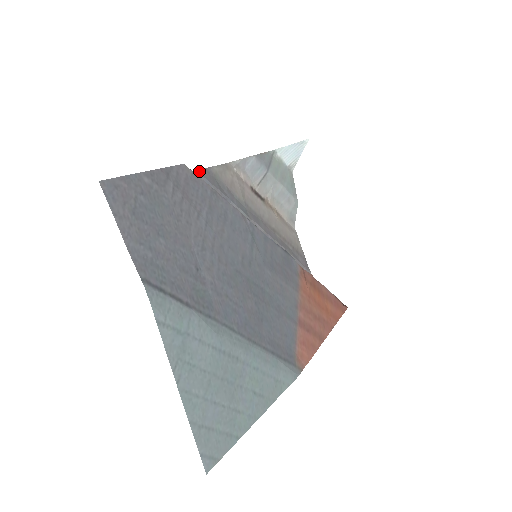
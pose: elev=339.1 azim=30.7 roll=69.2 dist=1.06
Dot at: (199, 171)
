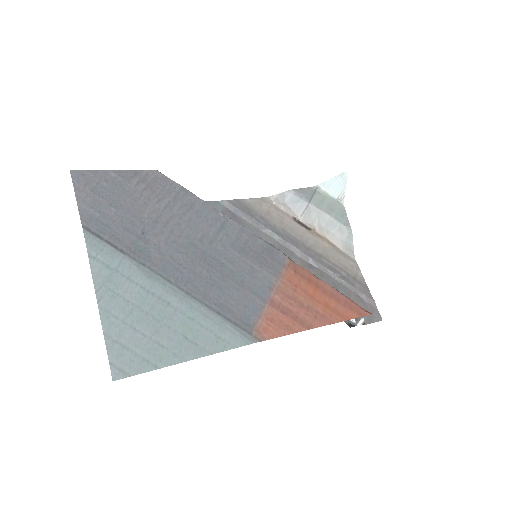
Dot at: (228, 201)
